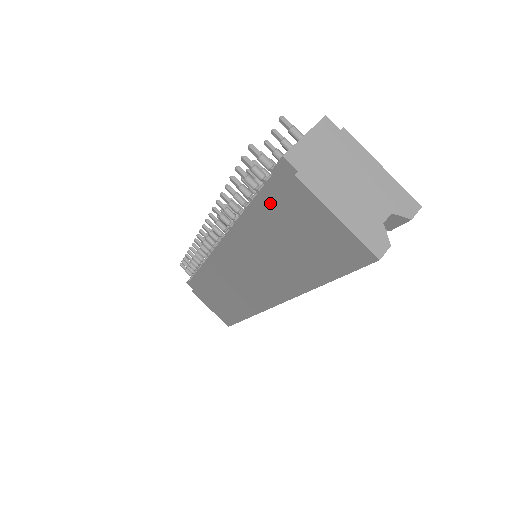
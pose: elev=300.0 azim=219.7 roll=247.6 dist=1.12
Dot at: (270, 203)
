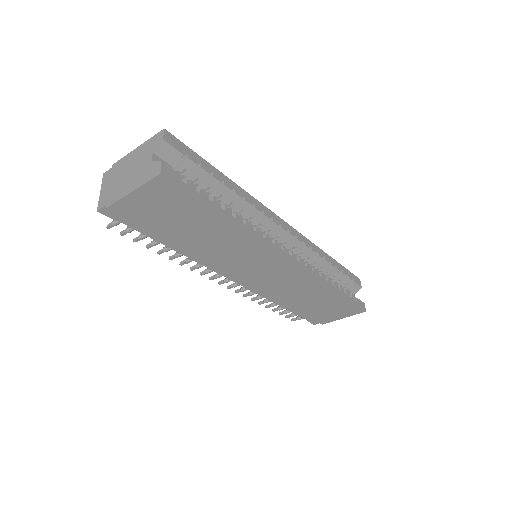
Dot at: (145, 230)
